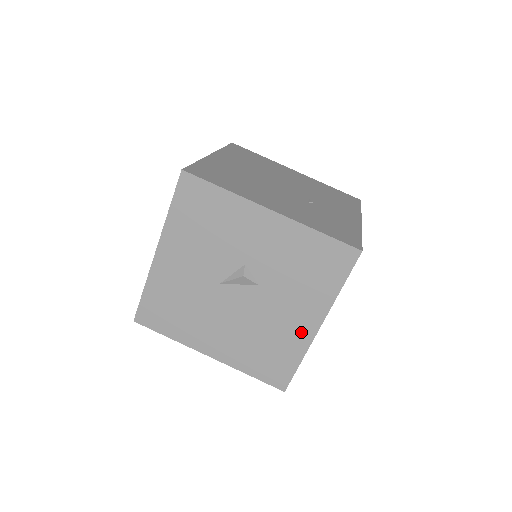
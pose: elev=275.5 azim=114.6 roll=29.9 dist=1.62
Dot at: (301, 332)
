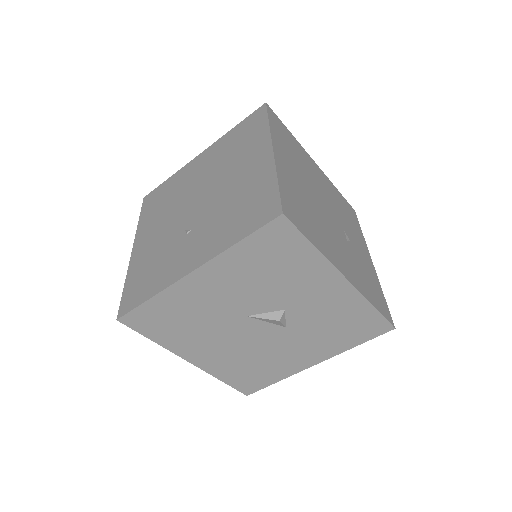
Dot at: (296, 364)
